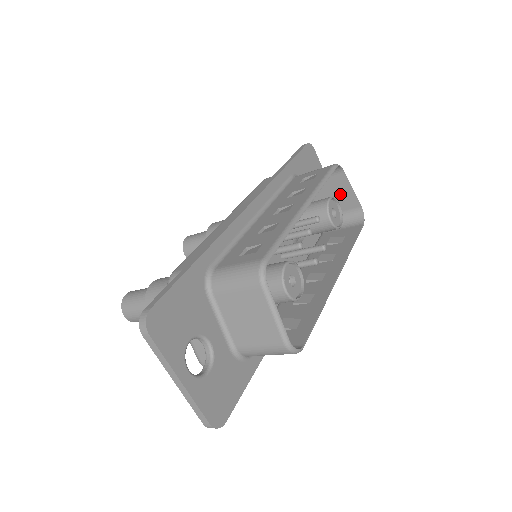
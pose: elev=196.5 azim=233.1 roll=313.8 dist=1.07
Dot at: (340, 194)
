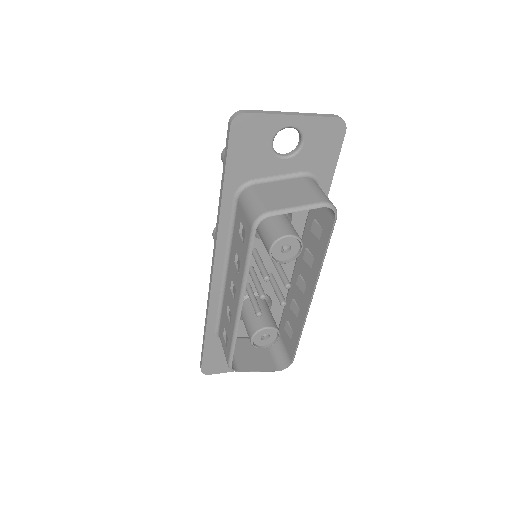
Dot at: (292, 202)
